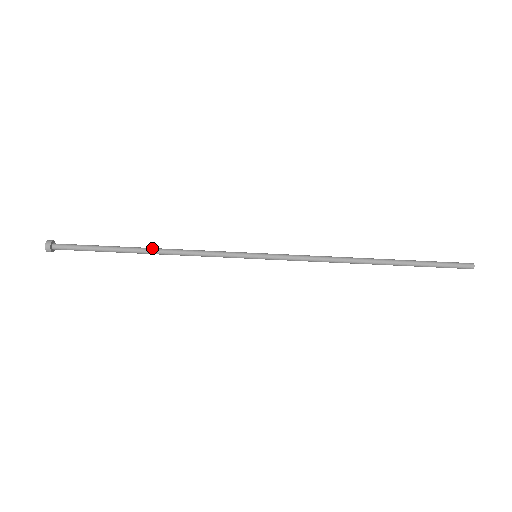
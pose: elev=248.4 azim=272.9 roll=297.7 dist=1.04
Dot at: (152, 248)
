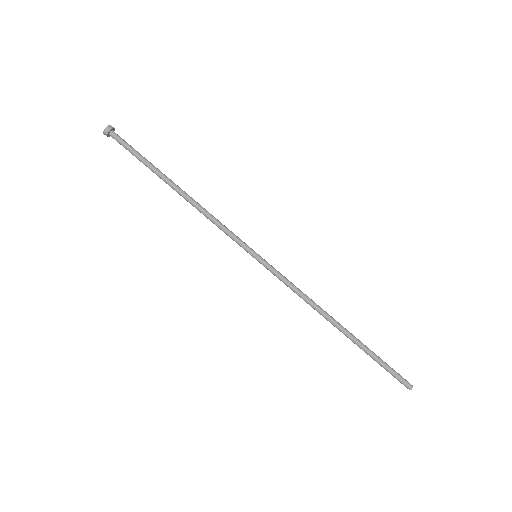
Dot at: (182, 191)
